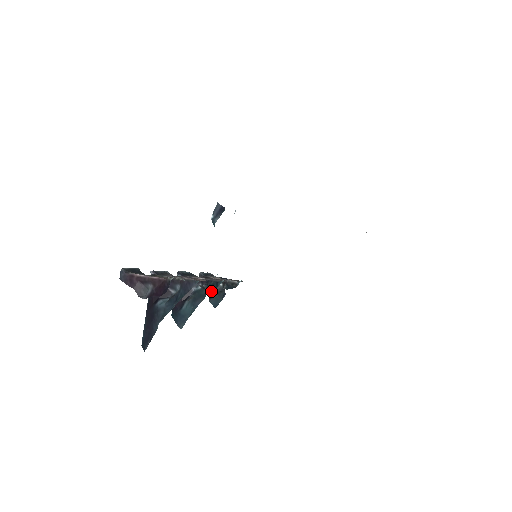
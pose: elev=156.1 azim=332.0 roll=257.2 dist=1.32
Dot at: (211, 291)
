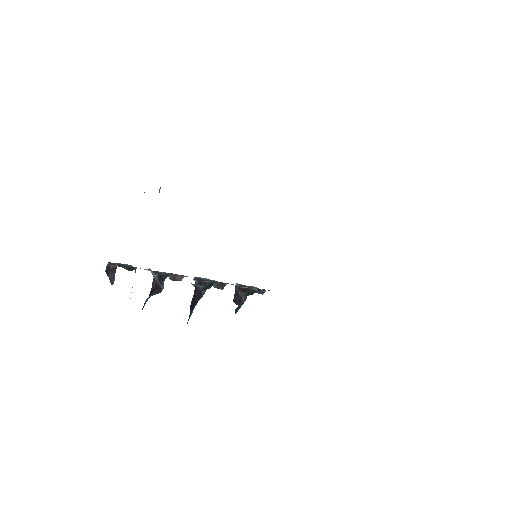
Dot at: (241, 301)
